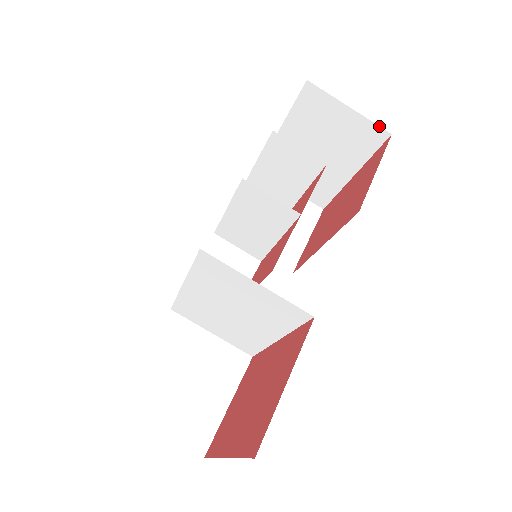
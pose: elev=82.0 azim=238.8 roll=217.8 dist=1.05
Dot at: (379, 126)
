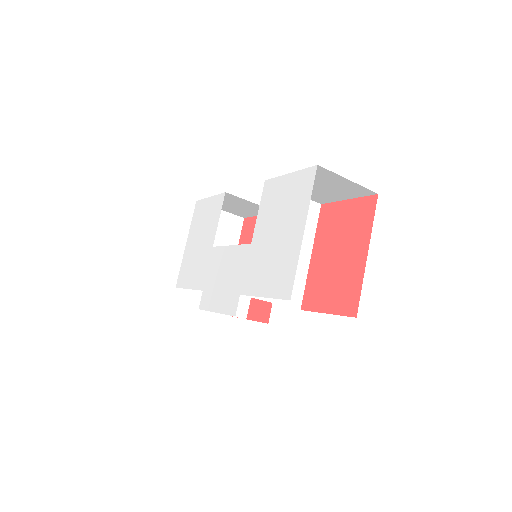
Dot at: occluded
